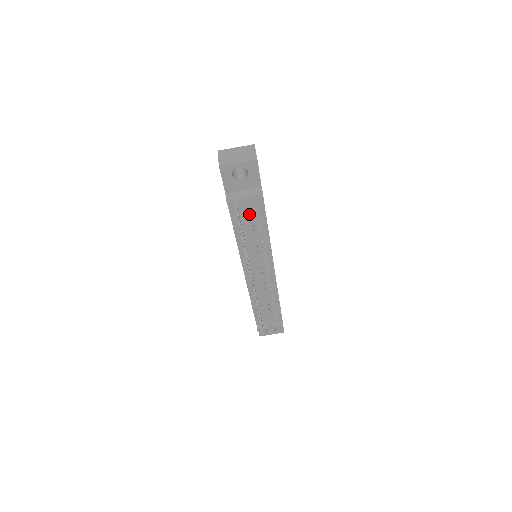
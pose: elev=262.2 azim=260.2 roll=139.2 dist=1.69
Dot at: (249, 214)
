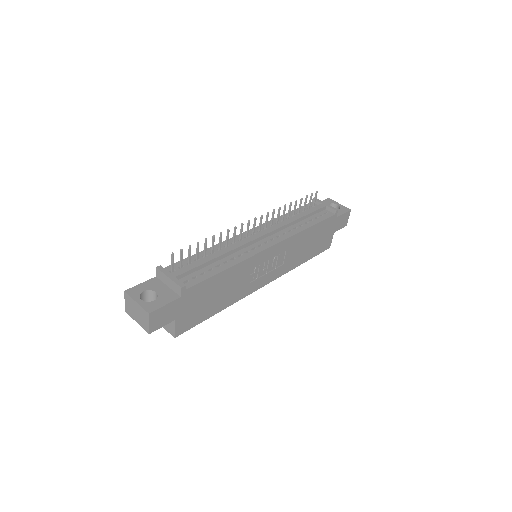
Dot at: (316, 209)
